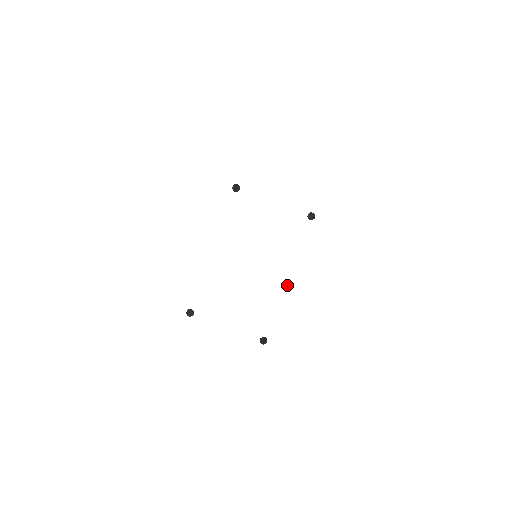
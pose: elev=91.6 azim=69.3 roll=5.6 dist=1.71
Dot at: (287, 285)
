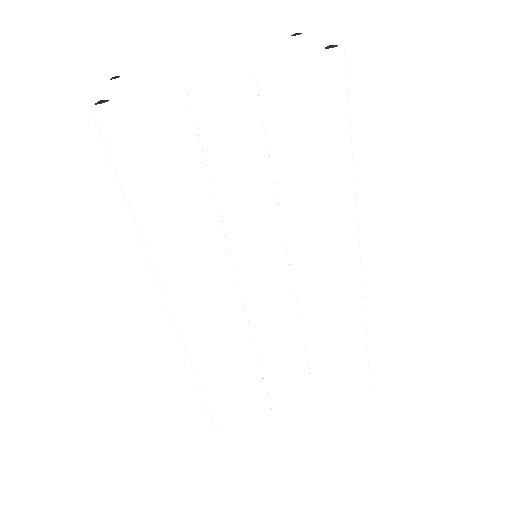
Dot at: (209, 77)
